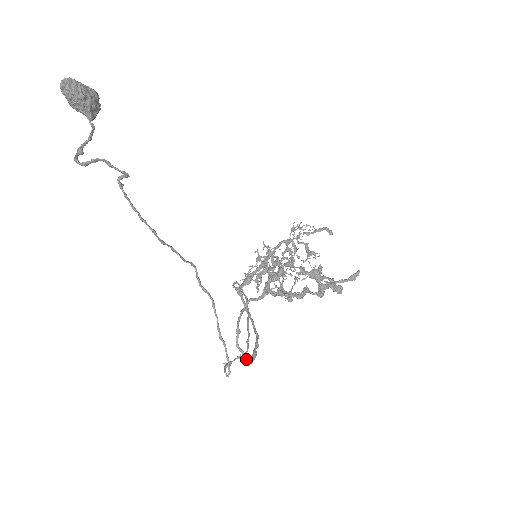
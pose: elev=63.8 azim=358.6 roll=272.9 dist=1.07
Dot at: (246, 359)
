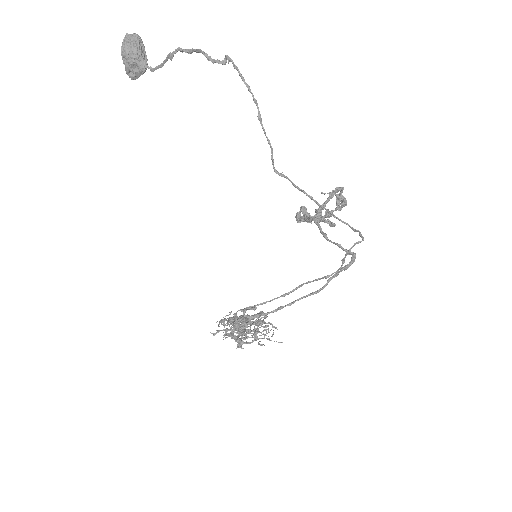
Dot at: (351, 252)
